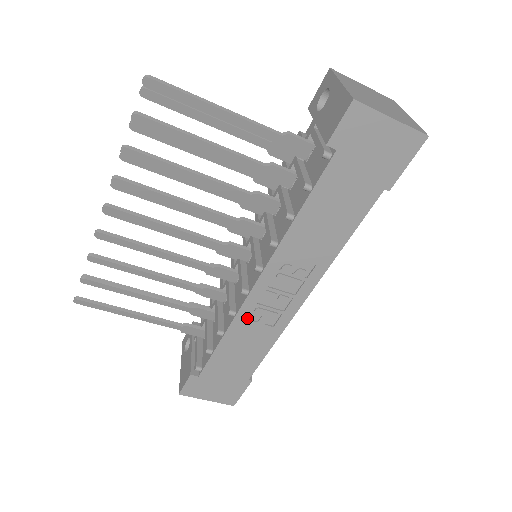
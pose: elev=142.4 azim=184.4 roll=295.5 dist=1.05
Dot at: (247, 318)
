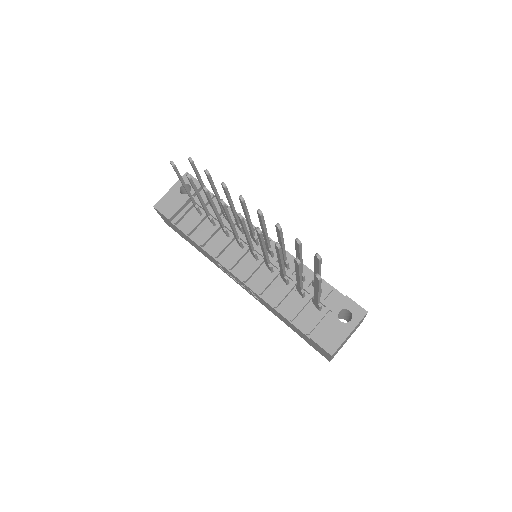
Dot at: occluded
